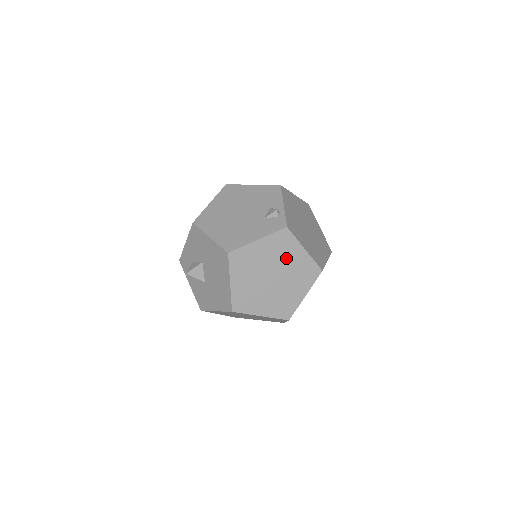
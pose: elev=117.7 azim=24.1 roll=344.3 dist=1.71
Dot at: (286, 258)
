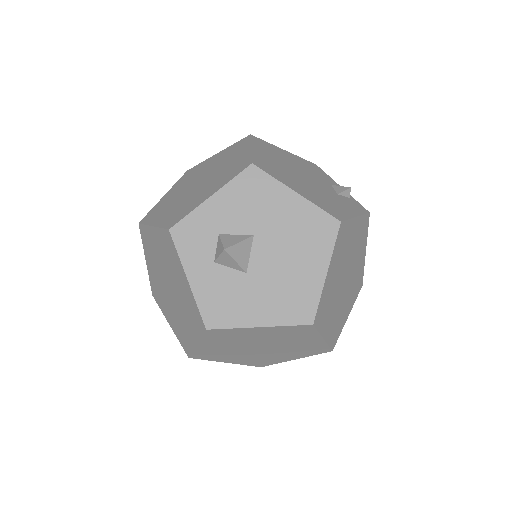
Dot at: (357, 256)
